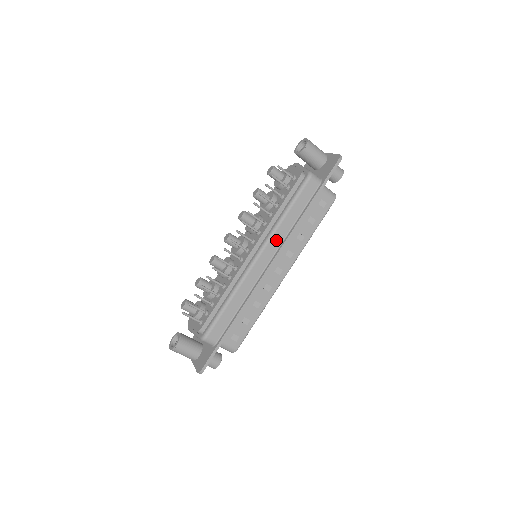
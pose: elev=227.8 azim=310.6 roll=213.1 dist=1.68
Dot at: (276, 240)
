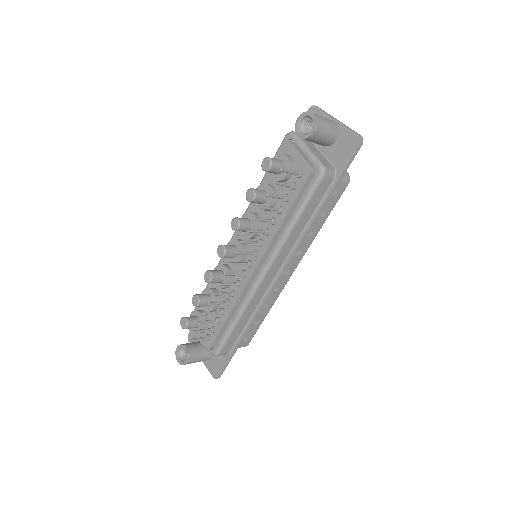
Dot at: (284, 252)
